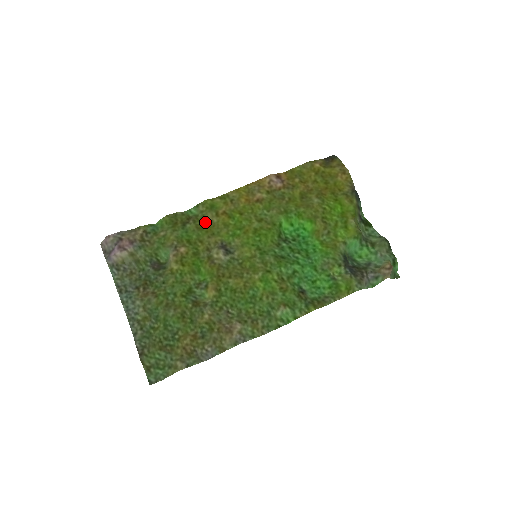
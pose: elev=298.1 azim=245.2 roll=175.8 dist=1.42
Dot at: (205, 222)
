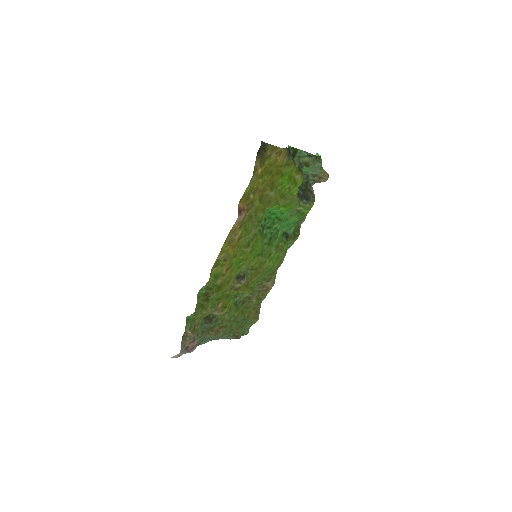
Dot at: (218, 285)
